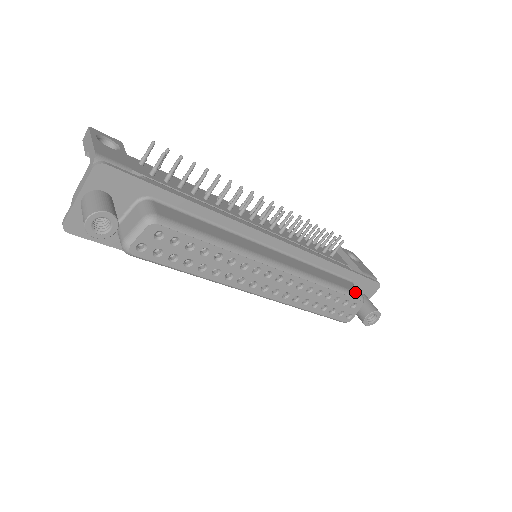
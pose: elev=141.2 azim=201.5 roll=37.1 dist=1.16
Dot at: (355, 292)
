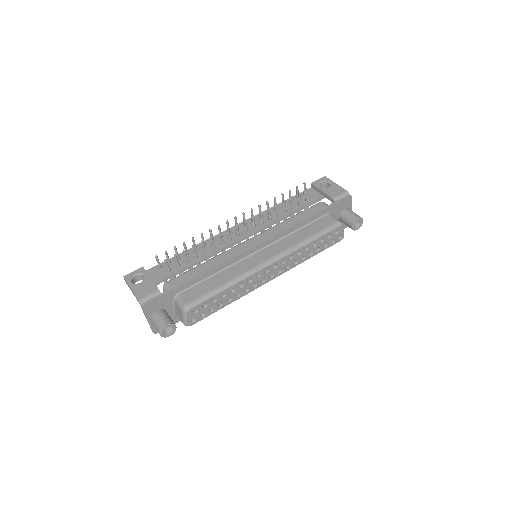
Dot at: (331, 225)
